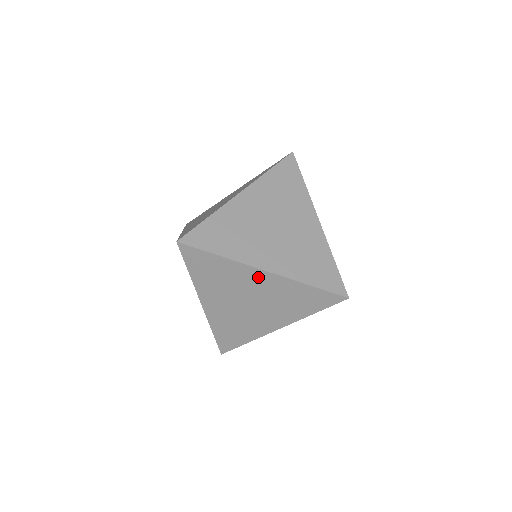
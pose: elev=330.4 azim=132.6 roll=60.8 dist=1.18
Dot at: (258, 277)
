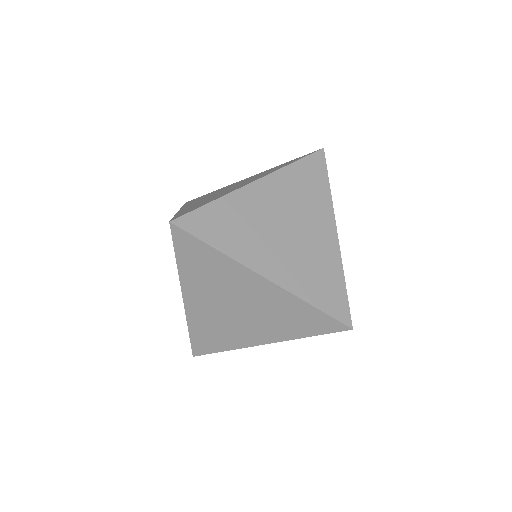
Dot at: (255, 283)
